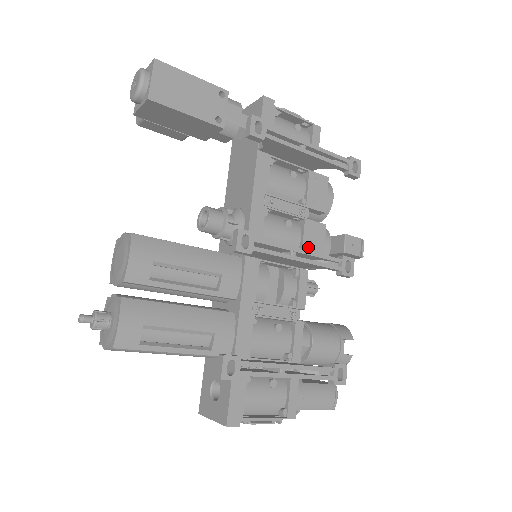
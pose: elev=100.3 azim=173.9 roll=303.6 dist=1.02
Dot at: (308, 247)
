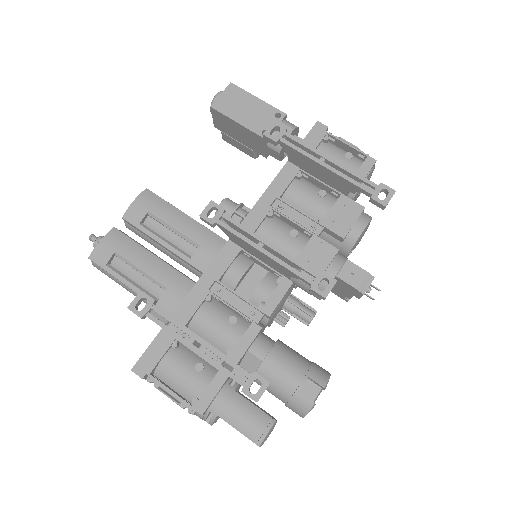
Dot at: (304, 261)
